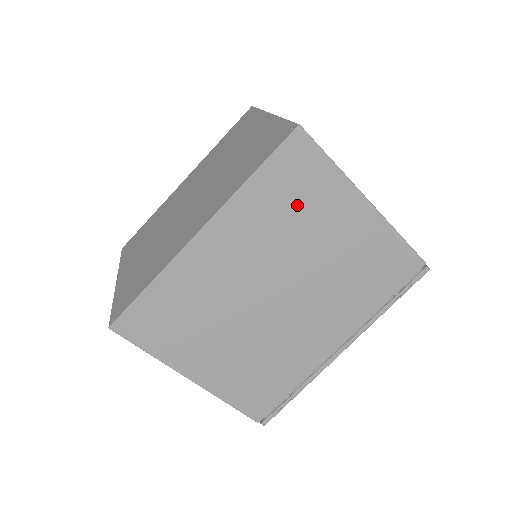
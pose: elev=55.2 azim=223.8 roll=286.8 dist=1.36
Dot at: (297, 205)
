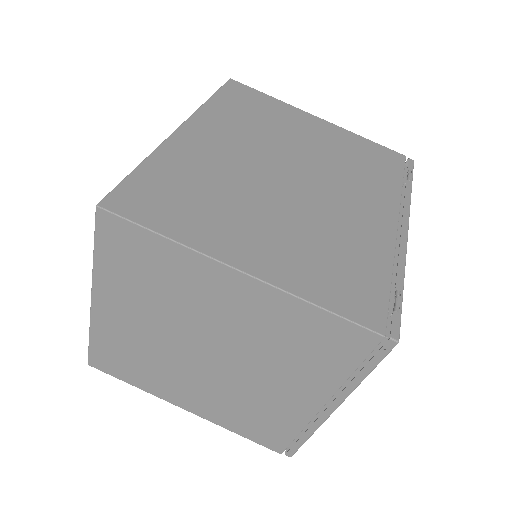
Dot at: (260, 116)
